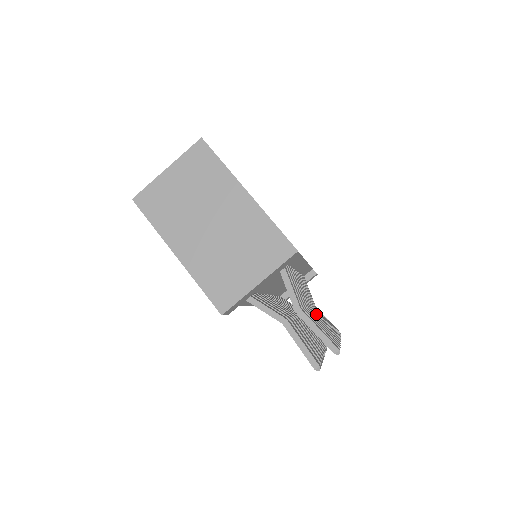
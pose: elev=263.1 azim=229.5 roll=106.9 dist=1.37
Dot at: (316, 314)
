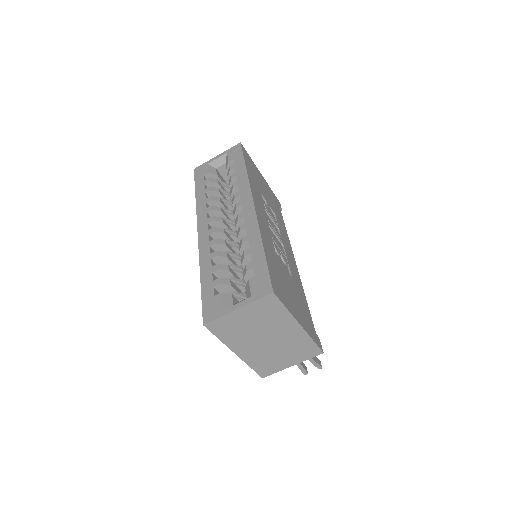
Dot at: occluded
